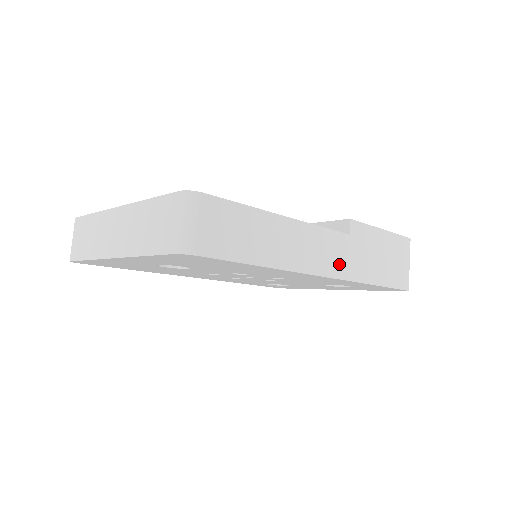
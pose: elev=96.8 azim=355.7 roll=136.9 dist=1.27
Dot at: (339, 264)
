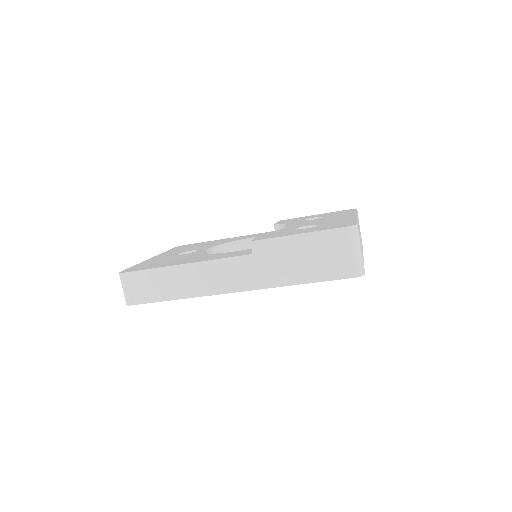
Dot at: (246, 280)
